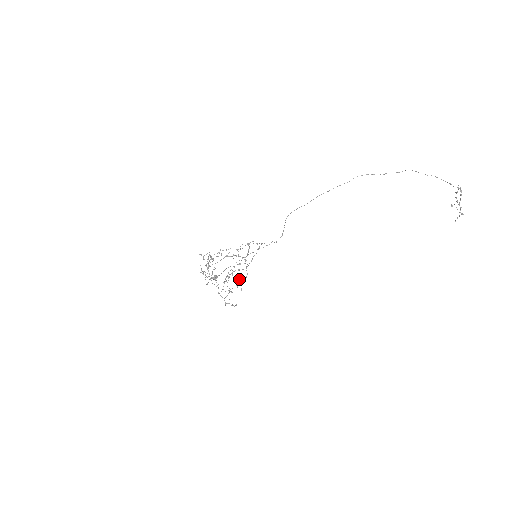
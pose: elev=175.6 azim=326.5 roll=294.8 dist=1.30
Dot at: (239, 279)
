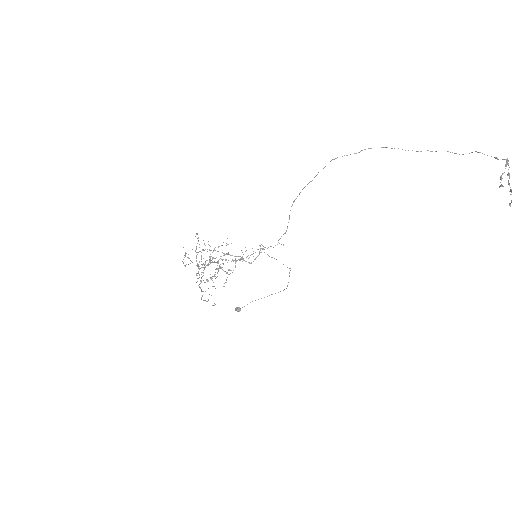
Dot at: (223, 270)
